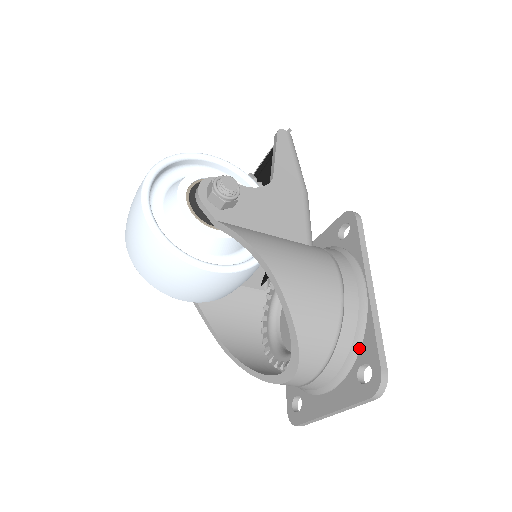
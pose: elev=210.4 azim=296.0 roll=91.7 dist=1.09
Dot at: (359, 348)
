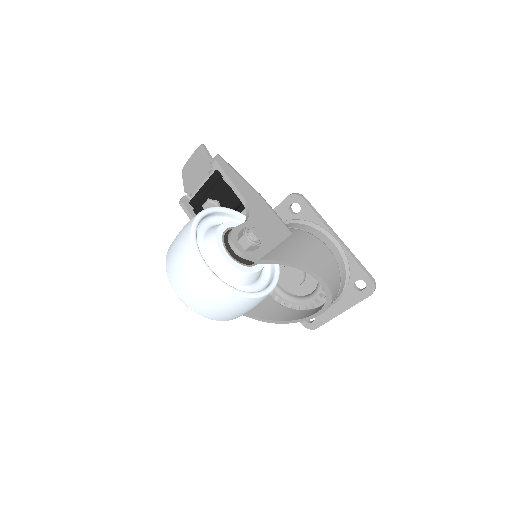
Dot at: (349, 274)
